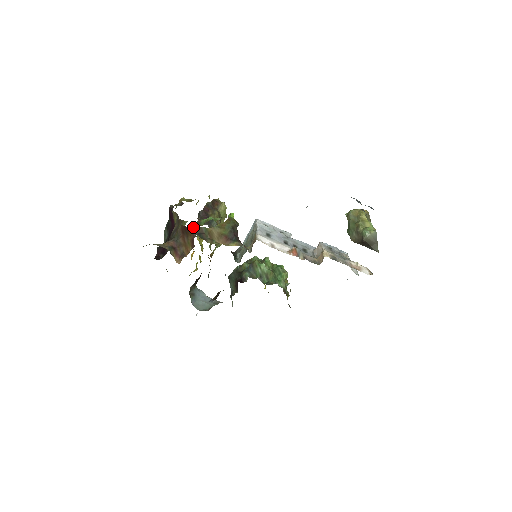
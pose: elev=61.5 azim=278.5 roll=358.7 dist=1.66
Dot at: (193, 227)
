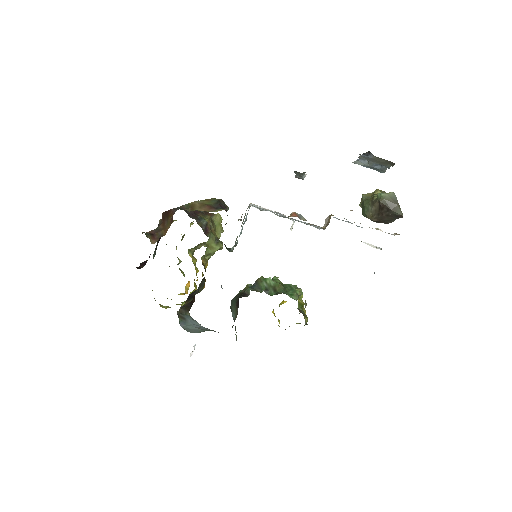
Dot at: (174, 208)
